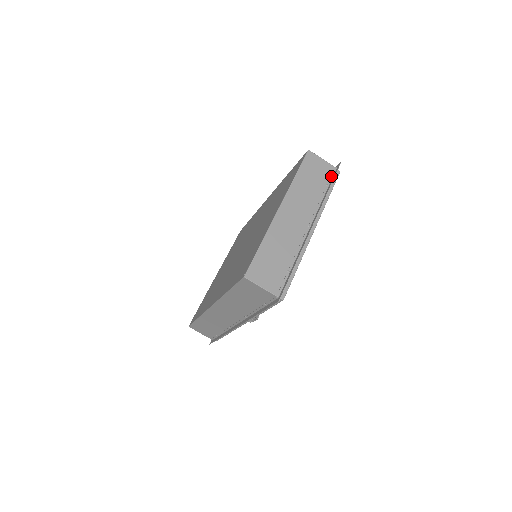
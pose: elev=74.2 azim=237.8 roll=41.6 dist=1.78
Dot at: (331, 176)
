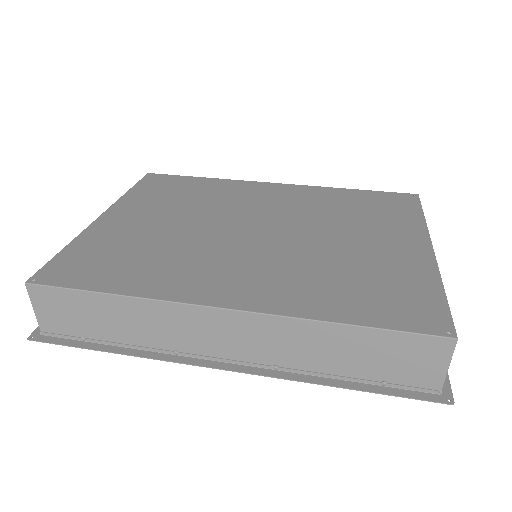
Dot at: occluded
